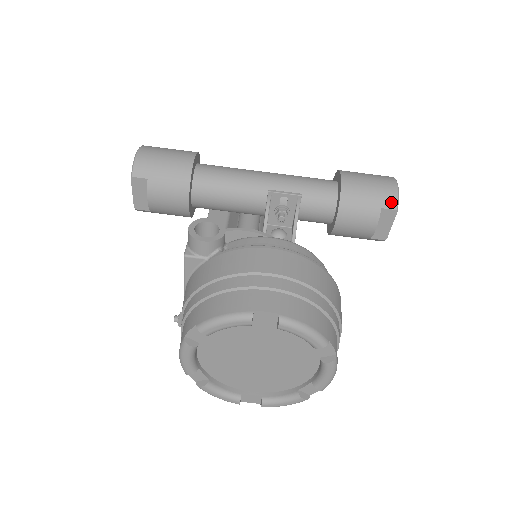
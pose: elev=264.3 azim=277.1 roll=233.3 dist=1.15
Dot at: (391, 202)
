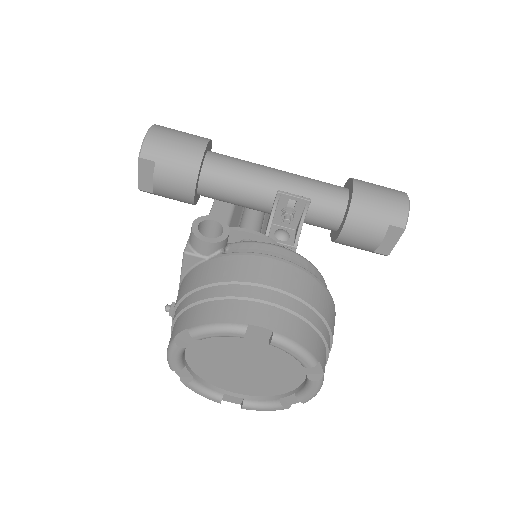
Dot at: (400, 220)
